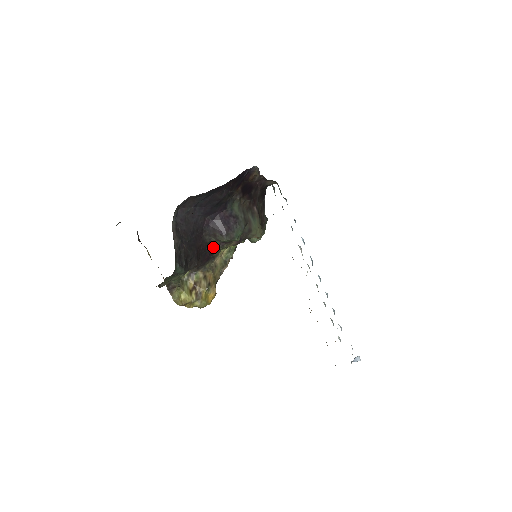
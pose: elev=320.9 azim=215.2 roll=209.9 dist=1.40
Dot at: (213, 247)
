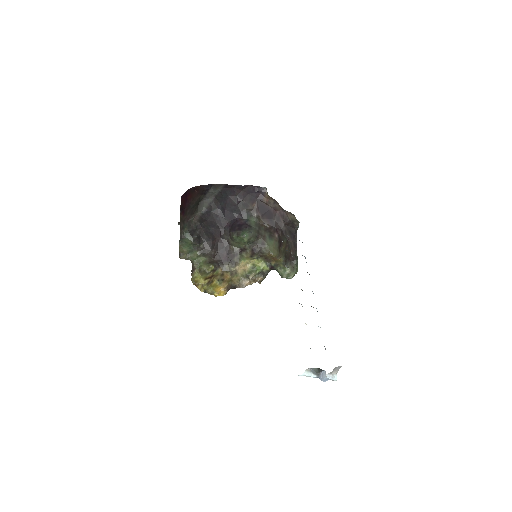
Dot at: (232, 250)
